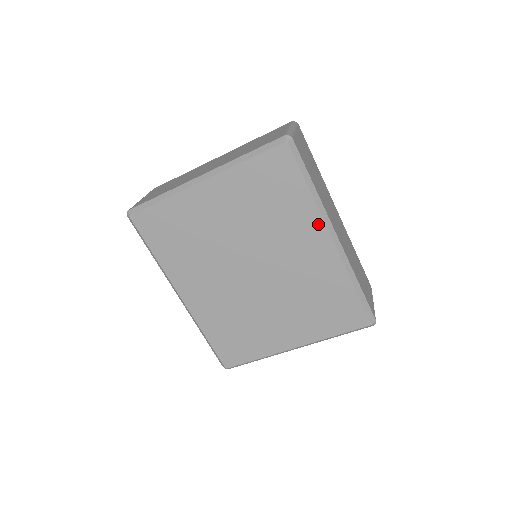
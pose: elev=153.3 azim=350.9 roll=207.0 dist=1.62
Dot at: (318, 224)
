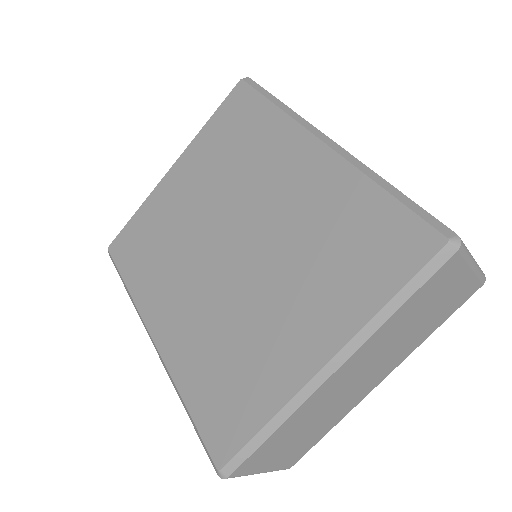
Dot at: (296, 134)
